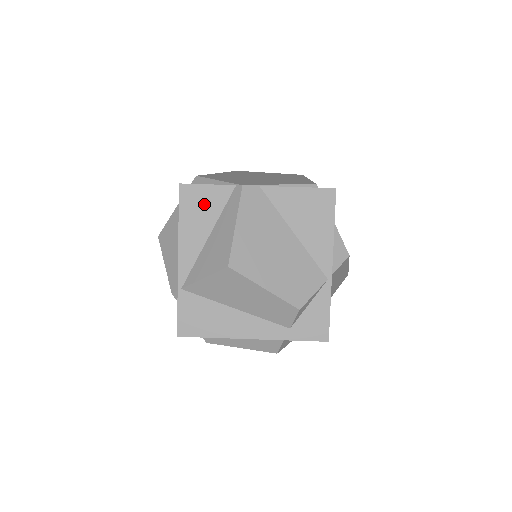
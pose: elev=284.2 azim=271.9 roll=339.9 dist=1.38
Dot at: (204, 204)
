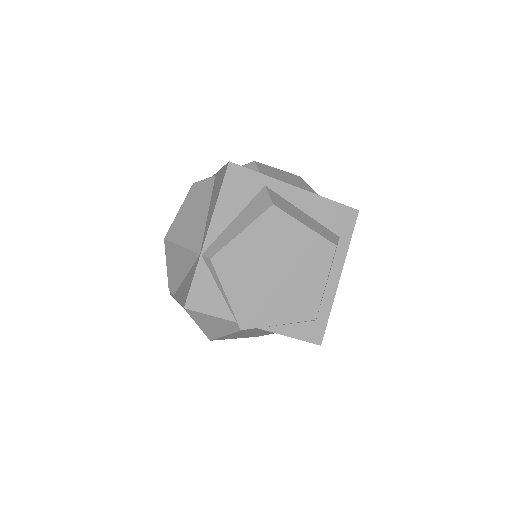
Dot at: occluded
